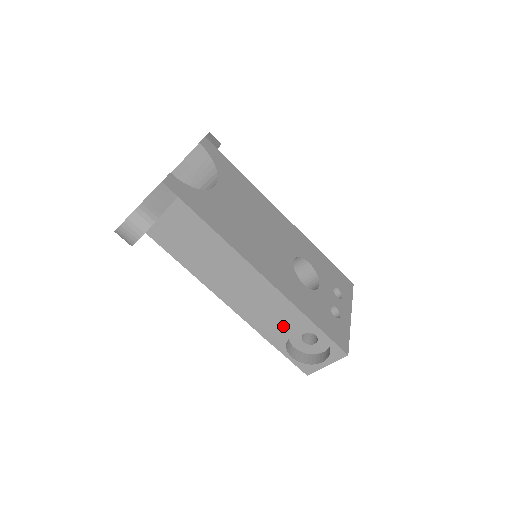
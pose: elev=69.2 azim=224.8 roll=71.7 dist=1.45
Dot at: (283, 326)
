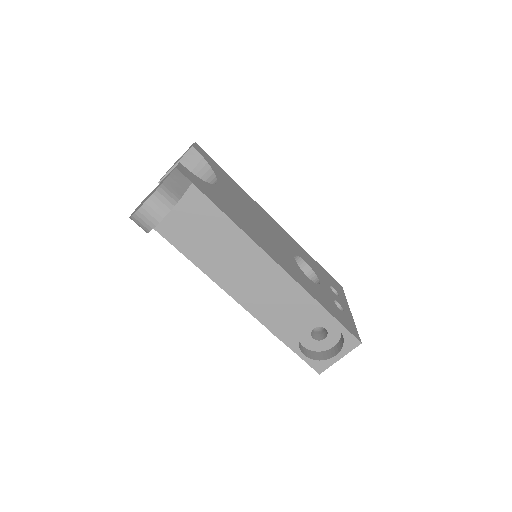
Dot at: (296, 319)
